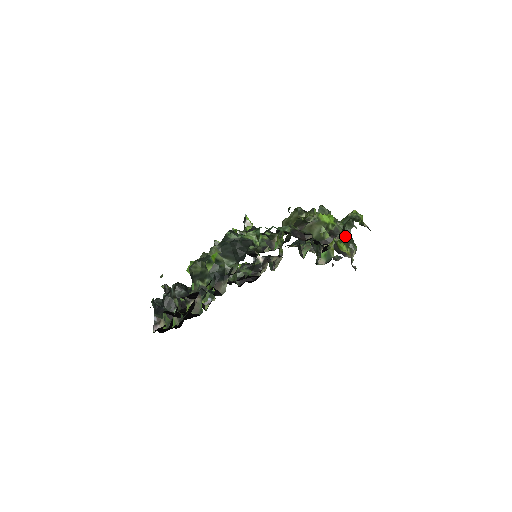
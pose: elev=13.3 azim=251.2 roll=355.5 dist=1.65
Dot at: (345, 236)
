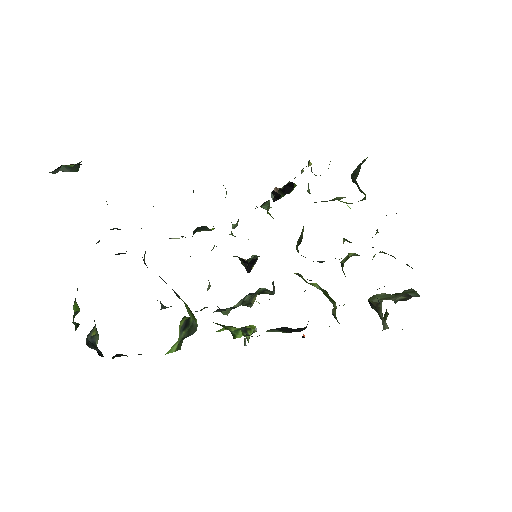
Dot at: (355, 176)
